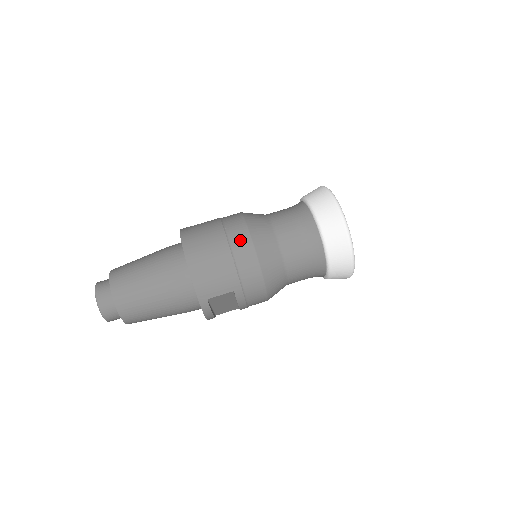
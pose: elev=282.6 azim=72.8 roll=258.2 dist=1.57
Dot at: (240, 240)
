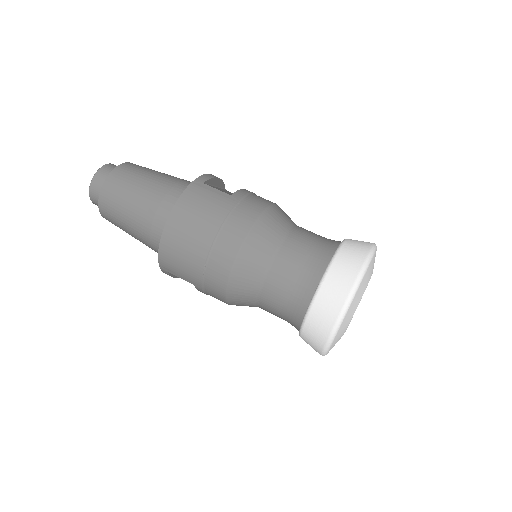
Dot at: (224, 252)
